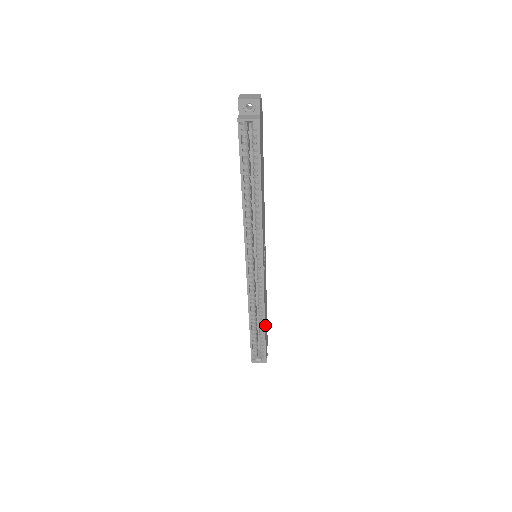
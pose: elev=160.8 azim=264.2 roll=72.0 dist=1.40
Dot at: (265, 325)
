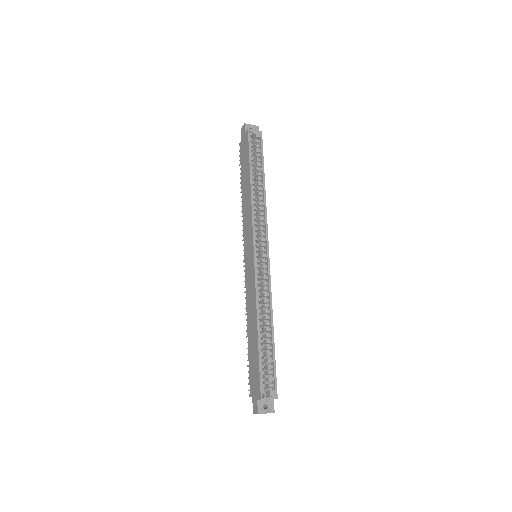
Dot at: (272, 338)
